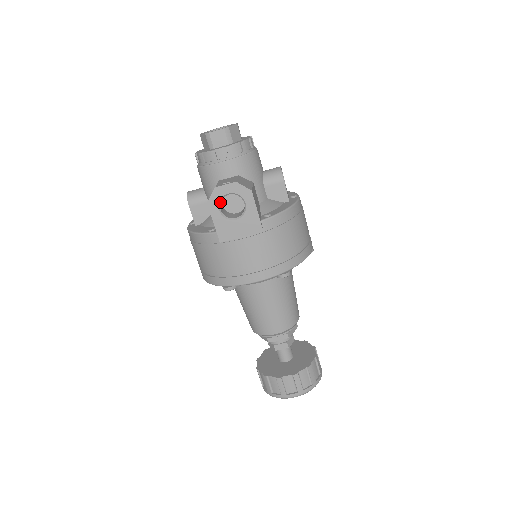
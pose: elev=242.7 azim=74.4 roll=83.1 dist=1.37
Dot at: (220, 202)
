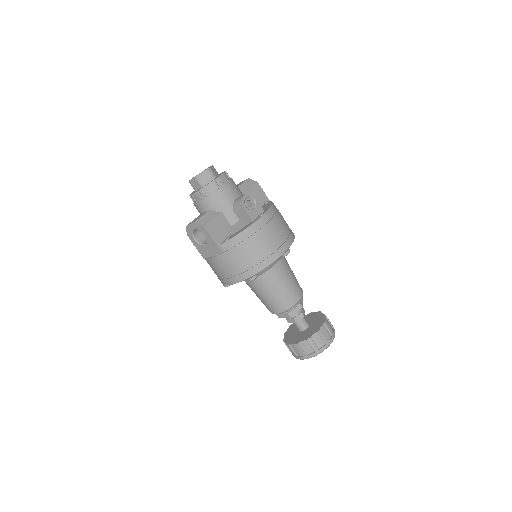
Dot at: (193, 234)
